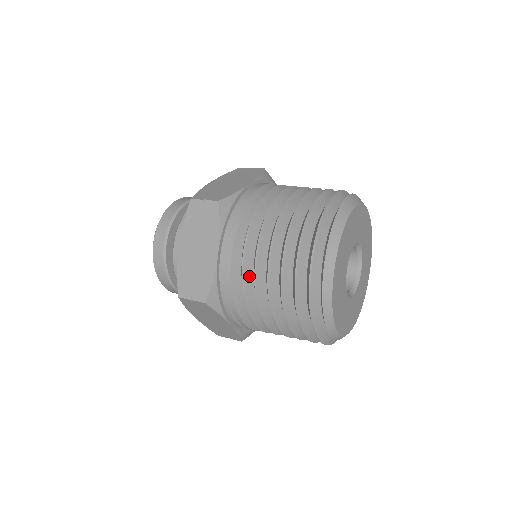
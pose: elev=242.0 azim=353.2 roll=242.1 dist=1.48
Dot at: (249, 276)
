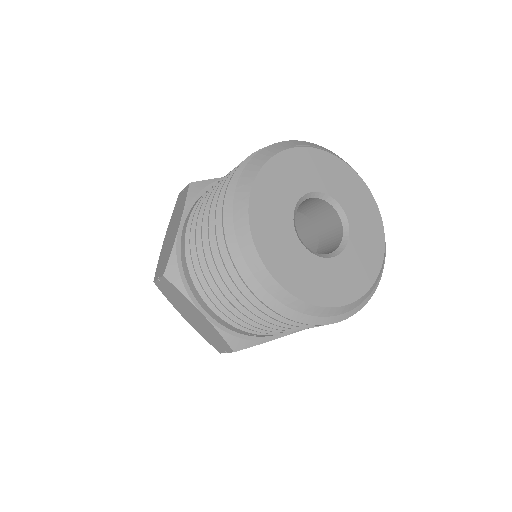
Dot at: occluded
